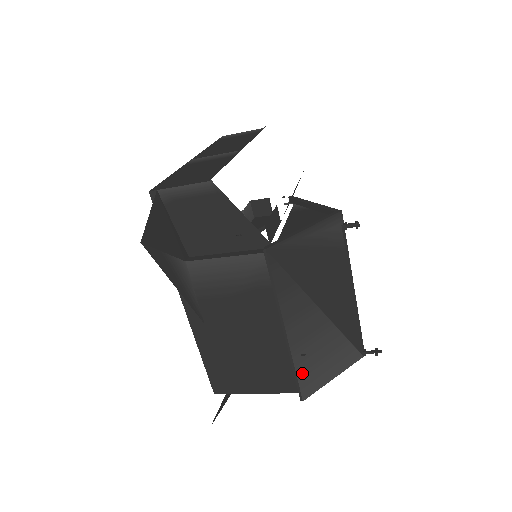
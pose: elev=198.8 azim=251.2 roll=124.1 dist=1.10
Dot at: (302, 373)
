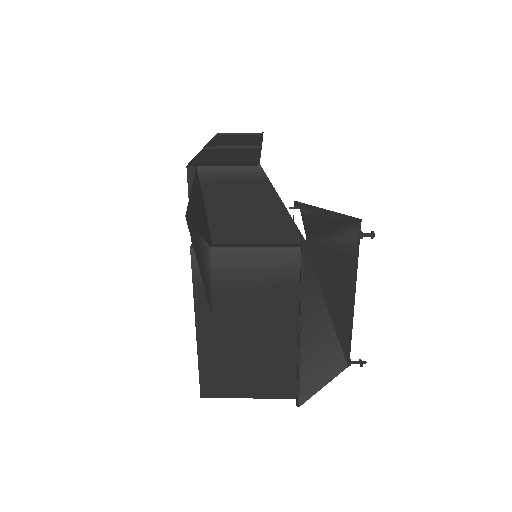
Dot at: (304, 377)
